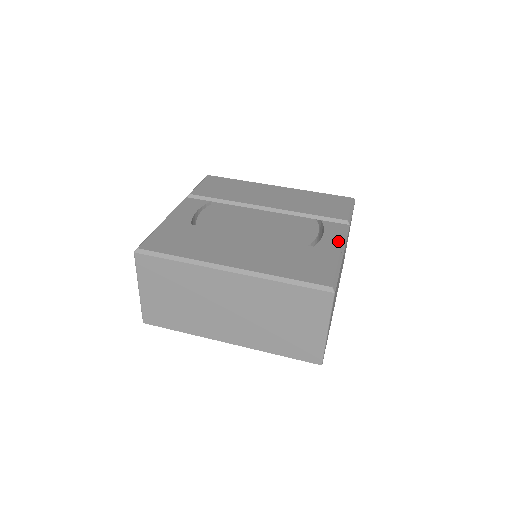
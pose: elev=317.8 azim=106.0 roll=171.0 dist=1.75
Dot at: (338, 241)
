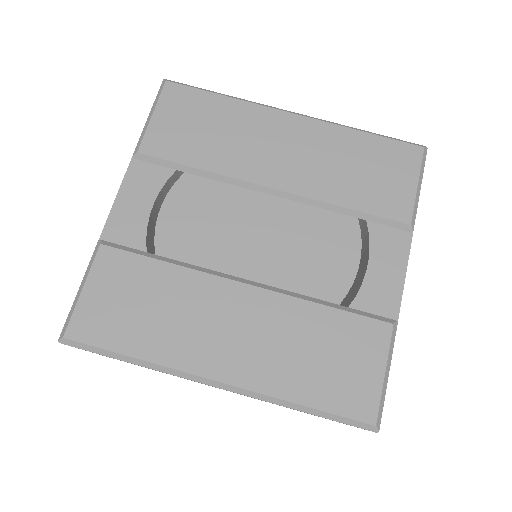
Dot at: (391, 285)
